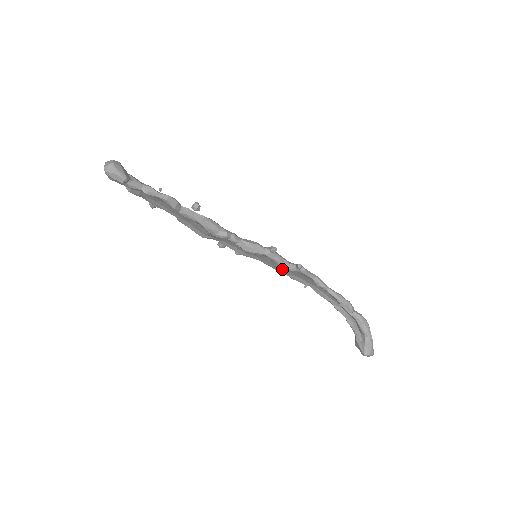
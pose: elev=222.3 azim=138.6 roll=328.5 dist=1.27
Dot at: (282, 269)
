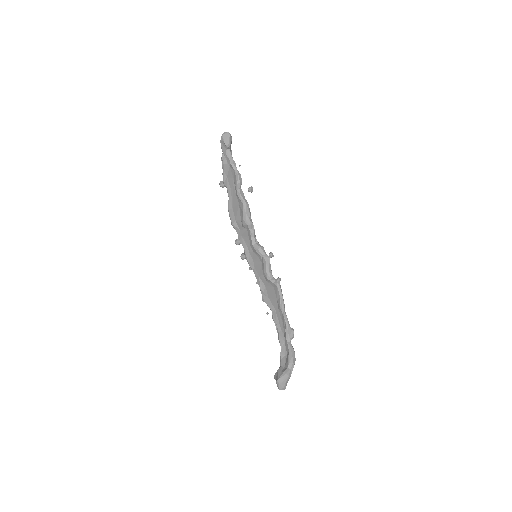
Dot at: (263, 284)
